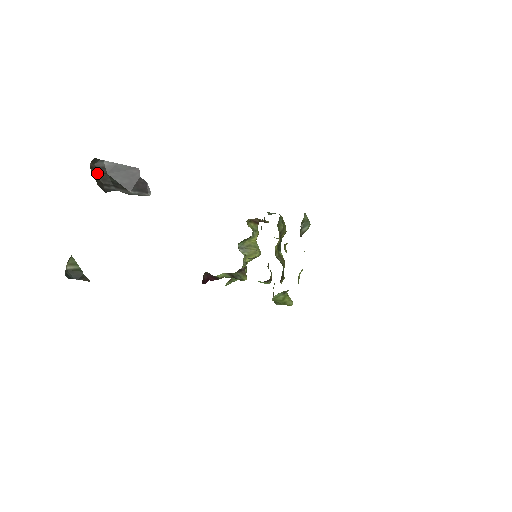
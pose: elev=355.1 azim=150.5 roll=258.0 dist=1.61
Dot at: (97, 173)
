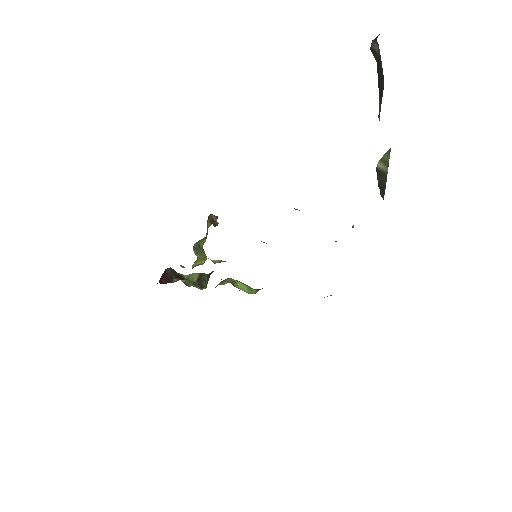
Dot at: (375, 54)
